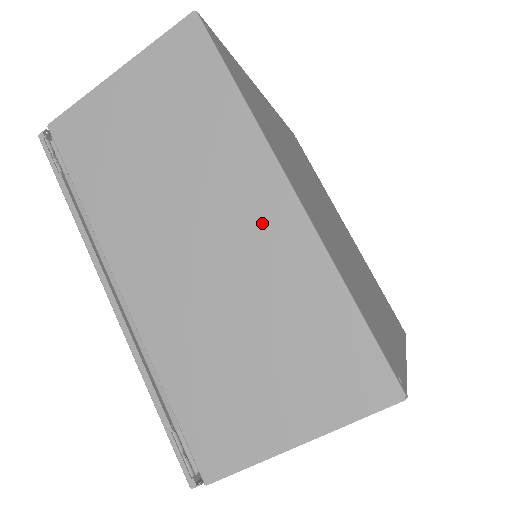
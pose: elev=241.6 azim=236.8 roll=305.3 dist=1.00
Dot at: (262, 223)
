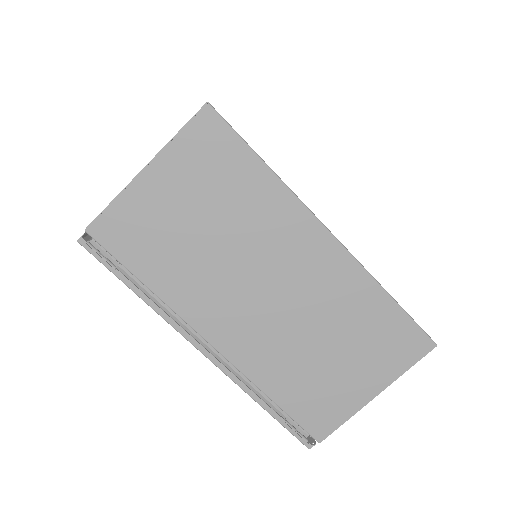
Dot at: (316, 265)
